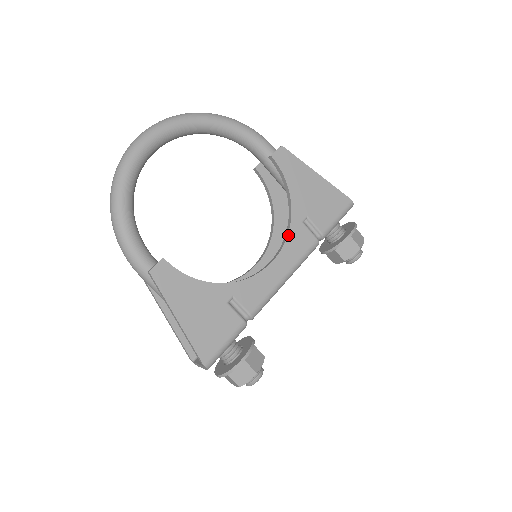
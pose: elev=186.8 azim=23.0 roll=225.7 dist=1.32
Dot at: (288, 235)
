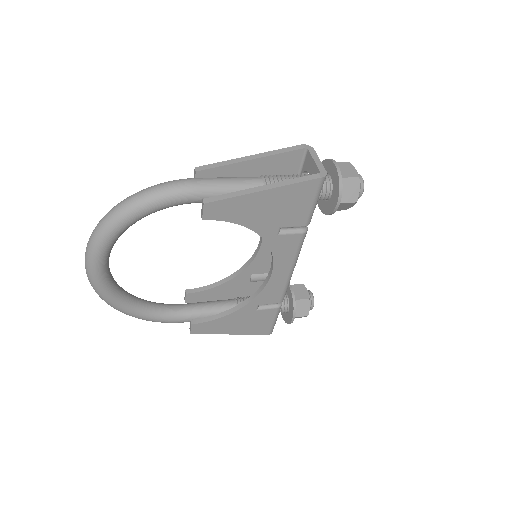
Dot at: (272, 251)
